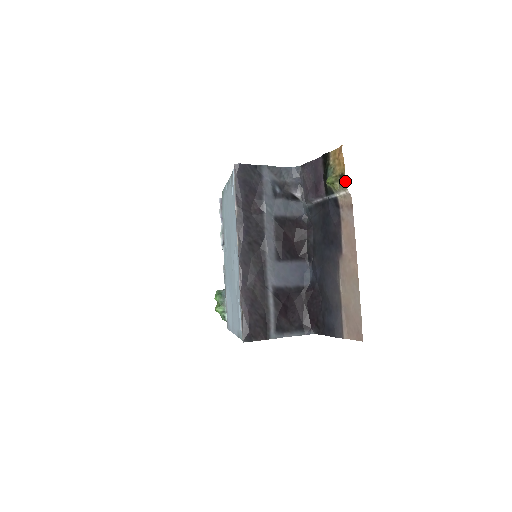
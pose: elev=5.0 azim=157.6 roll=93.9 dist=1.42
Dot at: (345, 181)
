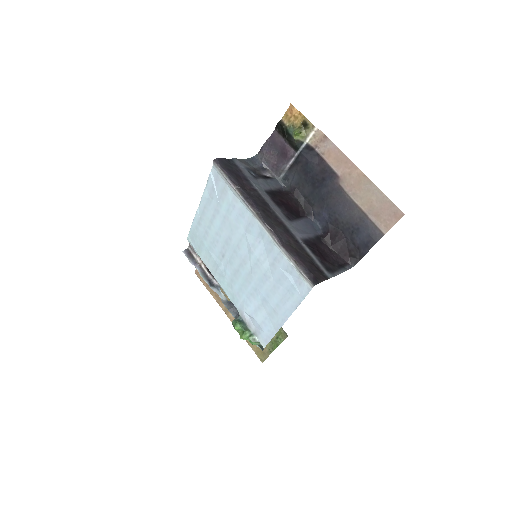
Dot at: (309, 123)
